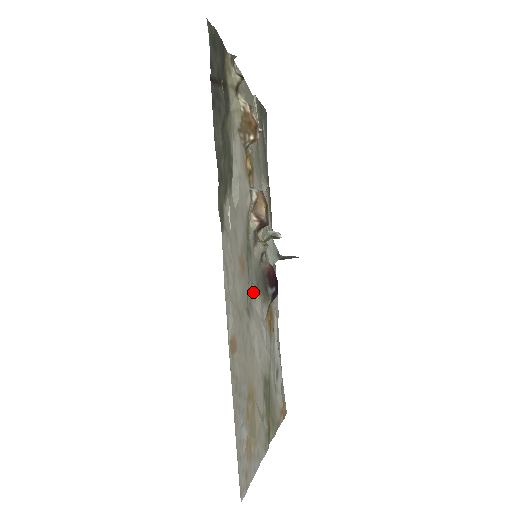
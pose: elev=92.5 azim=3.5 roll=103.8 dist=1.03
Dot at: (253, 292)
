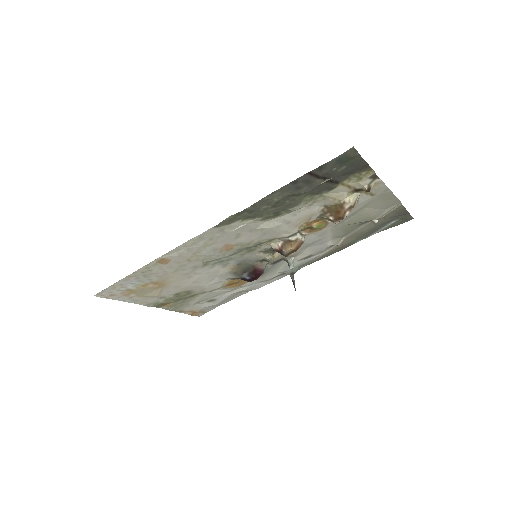
Dot at: (226, 263)
